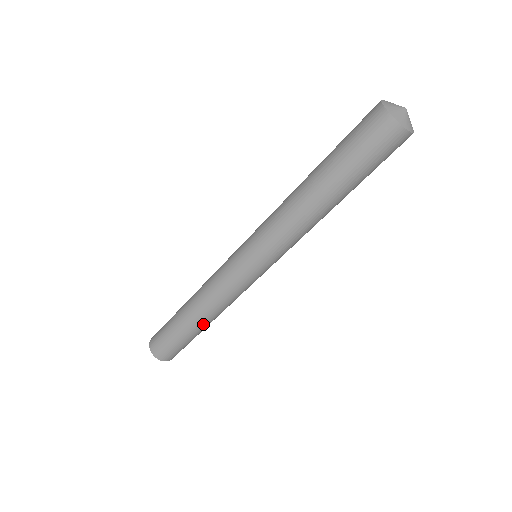
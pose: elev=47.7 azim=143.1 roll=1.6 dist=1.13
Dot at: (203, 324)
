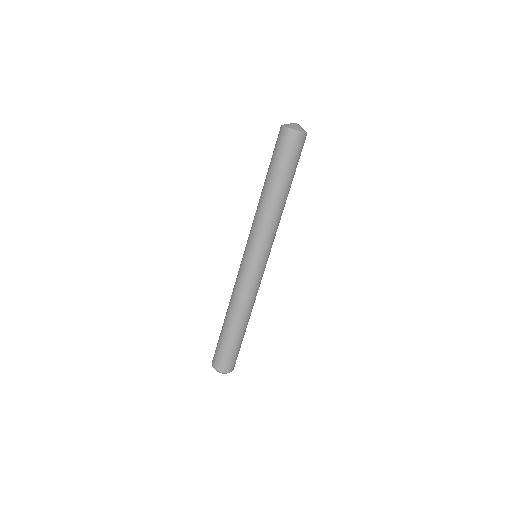
Dot at: (240, 324)
